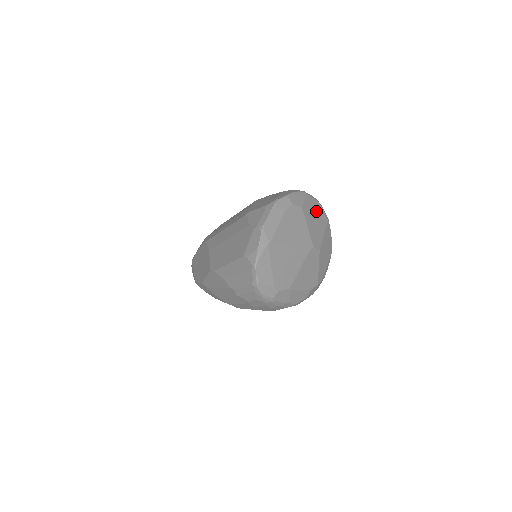
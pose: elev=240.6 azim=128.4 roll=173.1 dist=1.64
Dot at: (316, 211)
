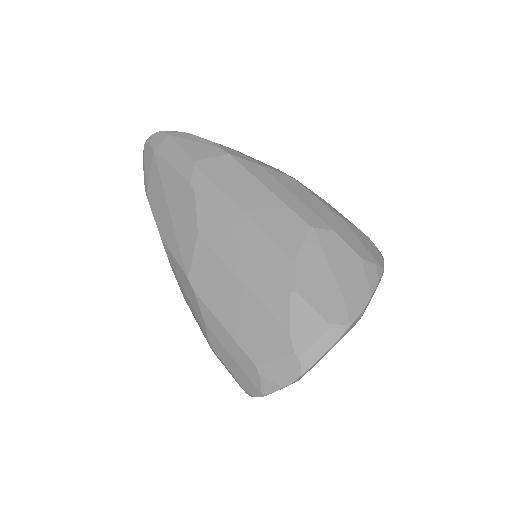
Dot at: occluded
